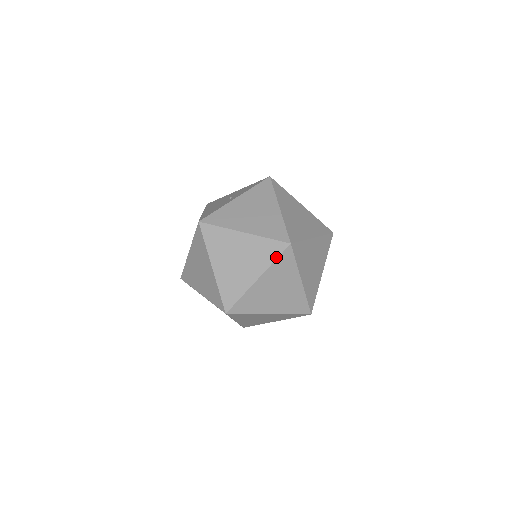
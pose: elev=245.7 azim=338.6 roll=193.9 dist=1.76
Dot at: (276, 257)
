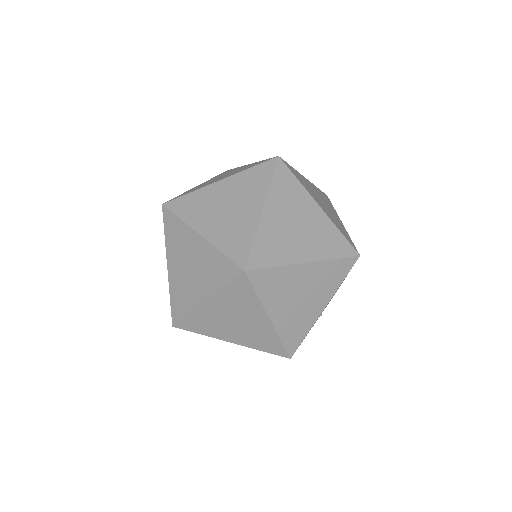
Dot at: (270, 177)
